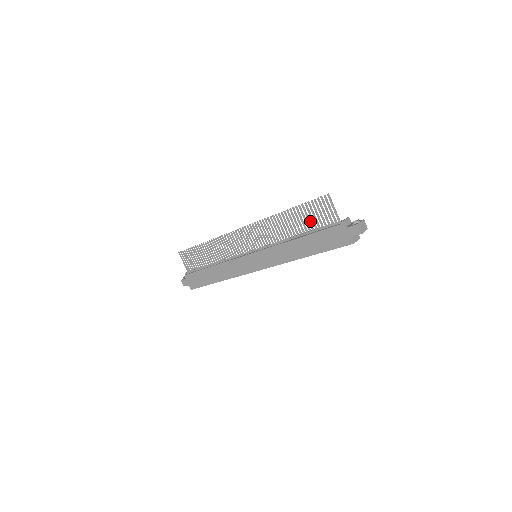
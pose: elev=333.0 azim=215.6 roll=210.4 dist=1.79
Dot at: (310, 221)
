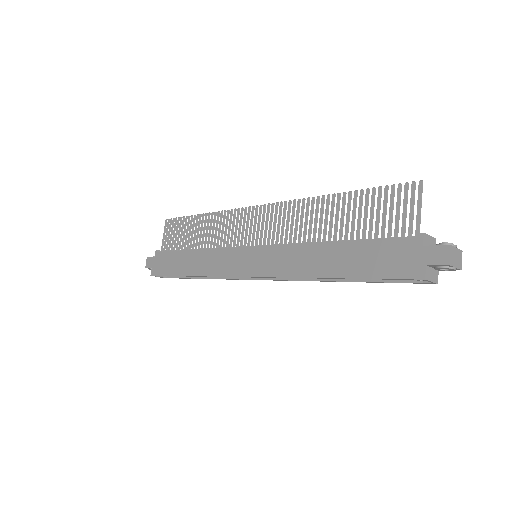
Dot at: (366, 220)
